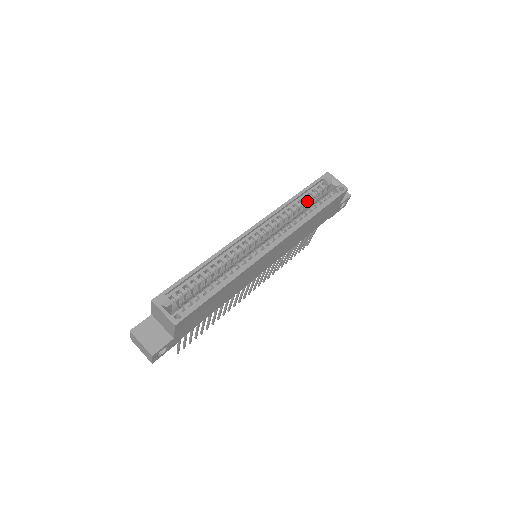
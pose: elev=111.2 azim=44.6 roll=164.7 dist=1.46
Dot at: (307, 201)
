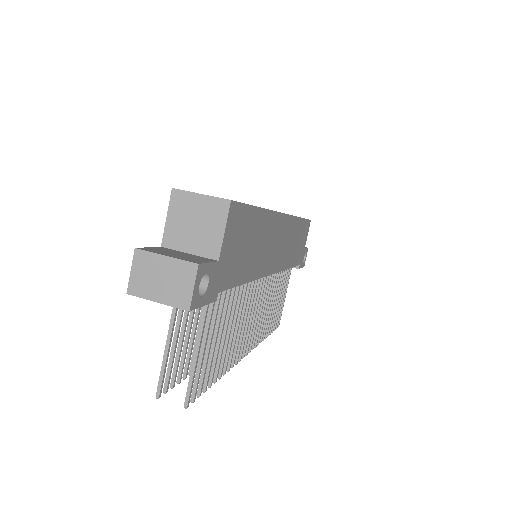
Dot at: occluded
